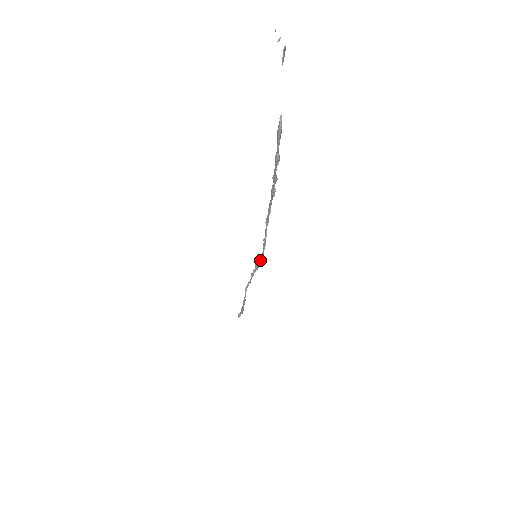
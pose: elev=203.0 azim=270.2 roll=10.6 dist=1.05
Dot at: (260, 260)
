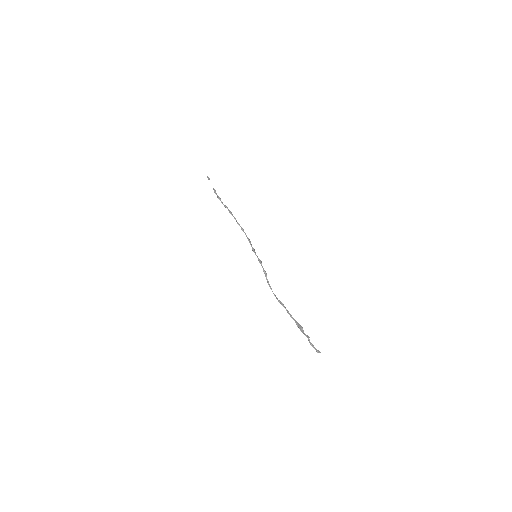
Dot at: occluded
